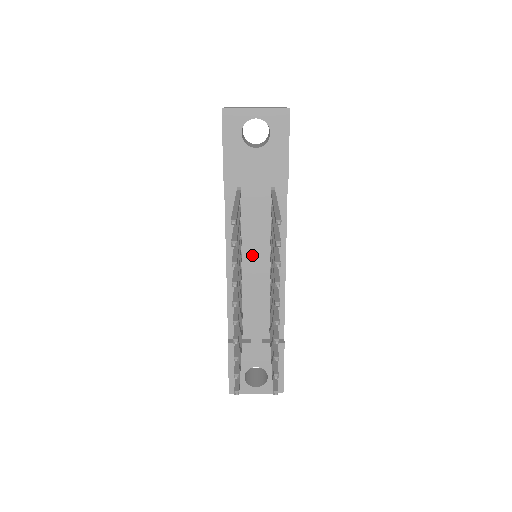
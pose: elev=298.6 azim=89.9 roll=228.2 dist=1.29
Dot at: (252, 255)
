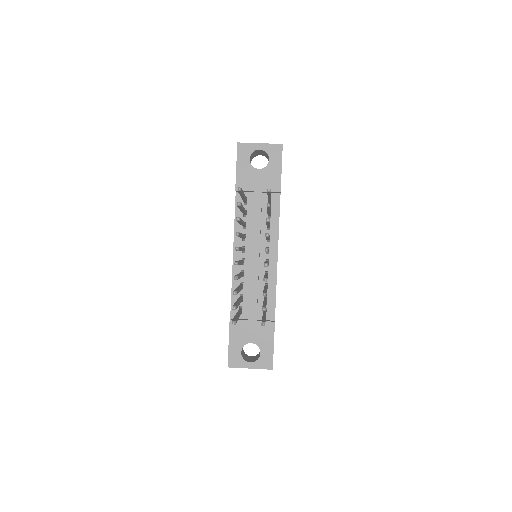
Dot at: (253, 246)
